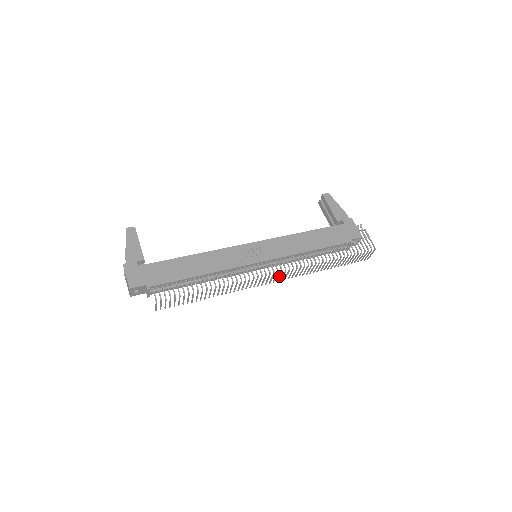
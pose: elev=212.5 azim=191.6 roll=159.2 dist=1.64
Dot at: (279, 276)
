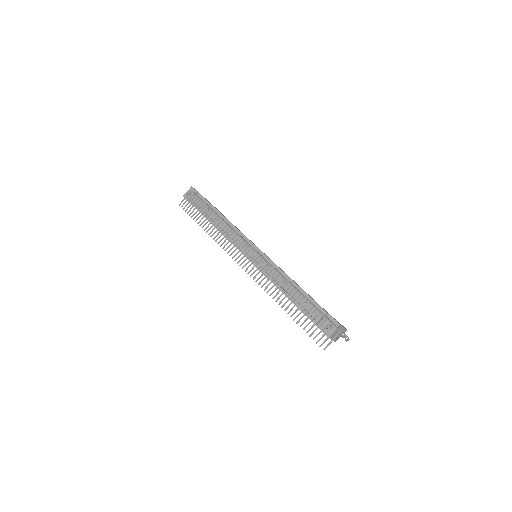
Dot at: (253, 262)
